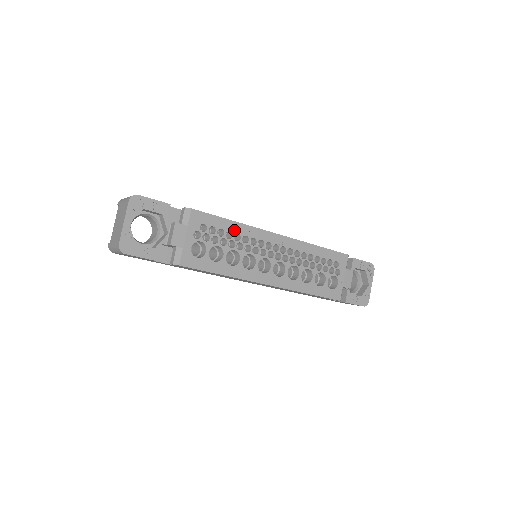
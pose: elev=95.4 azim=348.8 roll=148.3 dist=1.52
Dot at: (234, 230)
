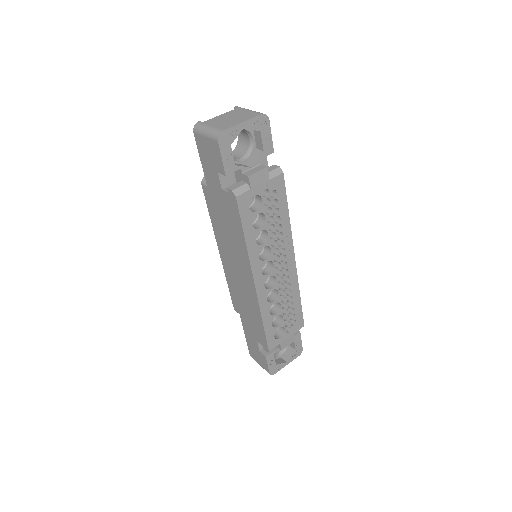
Dot at: (283, 221)
